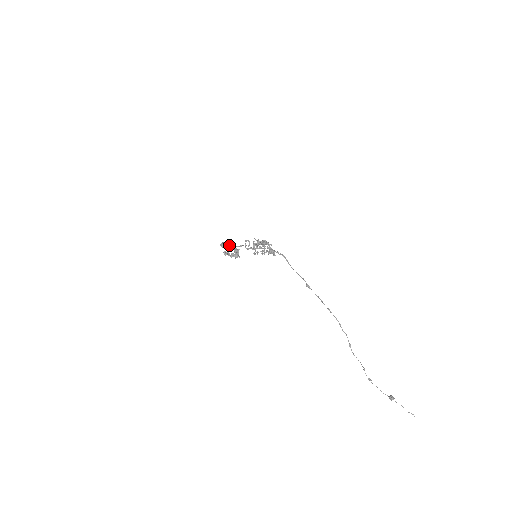
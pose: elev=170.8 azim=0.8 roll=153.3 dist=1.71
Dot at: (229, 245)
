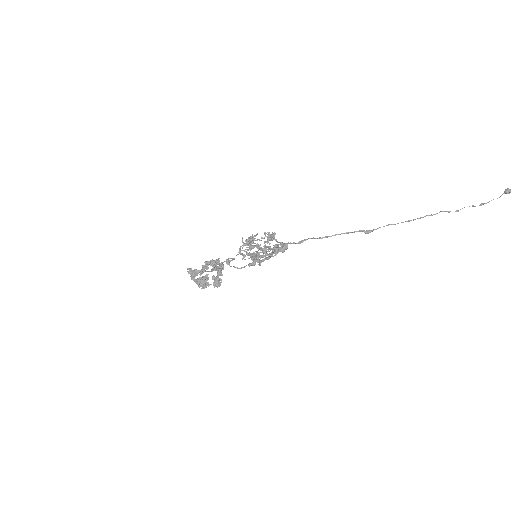
Dot at: (199, 272)
